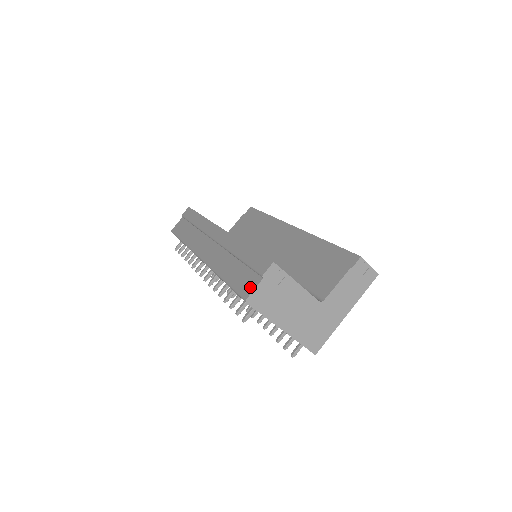
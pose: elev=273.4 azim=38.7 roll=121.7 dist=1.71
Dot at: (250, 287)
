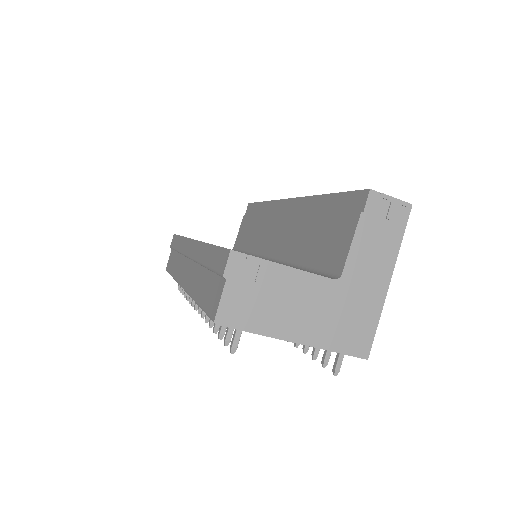
Dot at: (216, 300)
